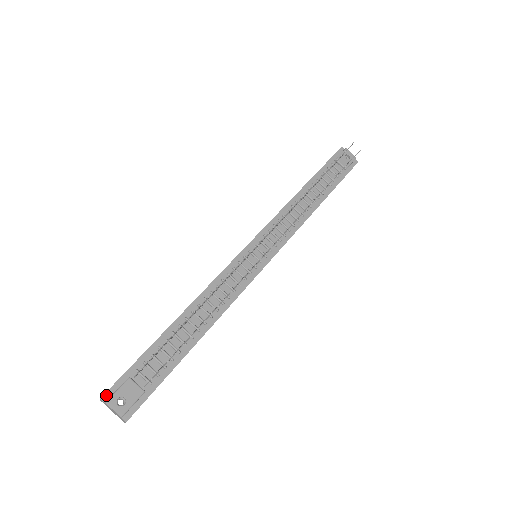
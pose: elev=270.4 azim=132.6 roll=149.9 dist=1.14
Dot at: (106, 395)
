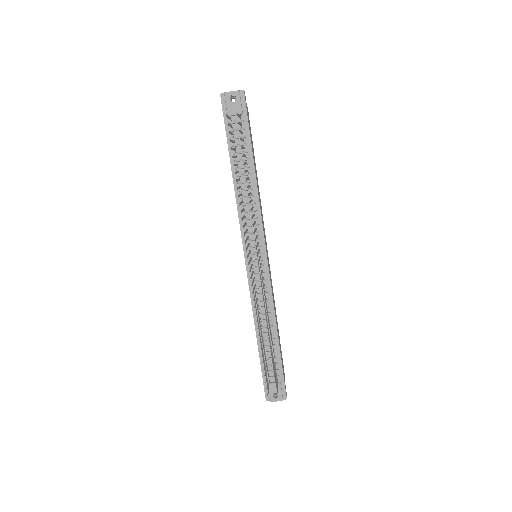
Dot at: (267, 398)
